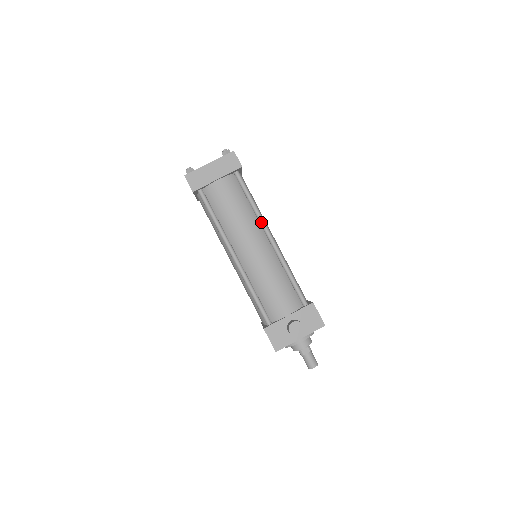
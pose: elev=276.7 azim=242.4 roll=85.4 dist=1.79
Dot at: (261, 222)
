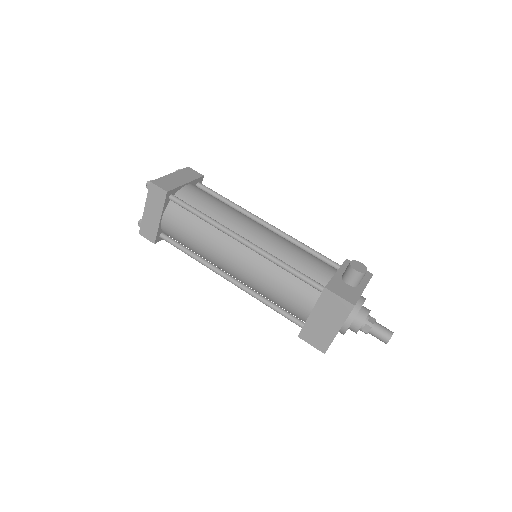
Dot at: (248, 213)
